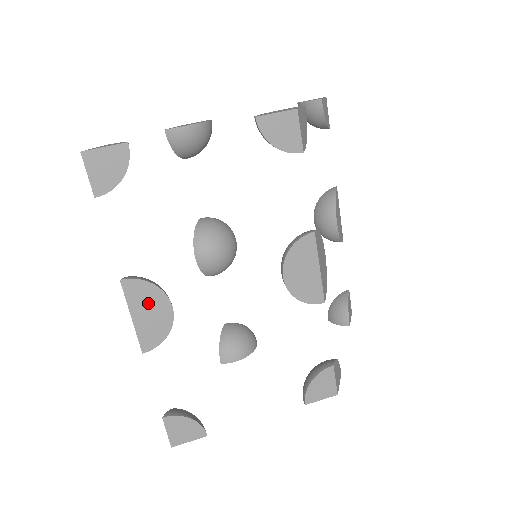
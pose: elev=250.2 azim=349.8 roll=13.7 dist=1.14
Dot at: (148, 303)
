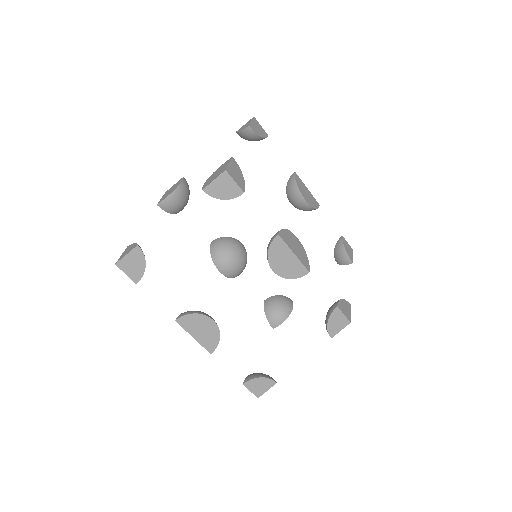
Dot at: (198, 325)
